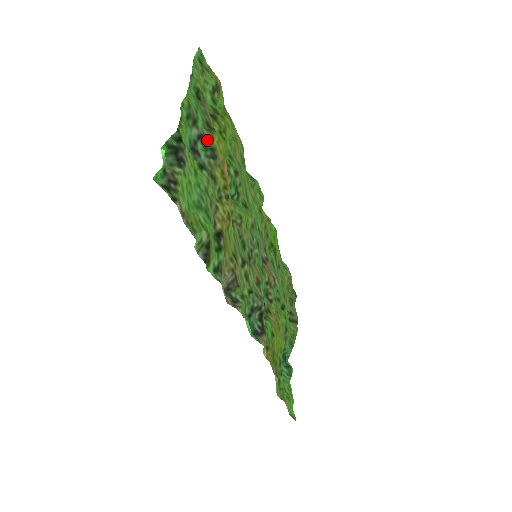
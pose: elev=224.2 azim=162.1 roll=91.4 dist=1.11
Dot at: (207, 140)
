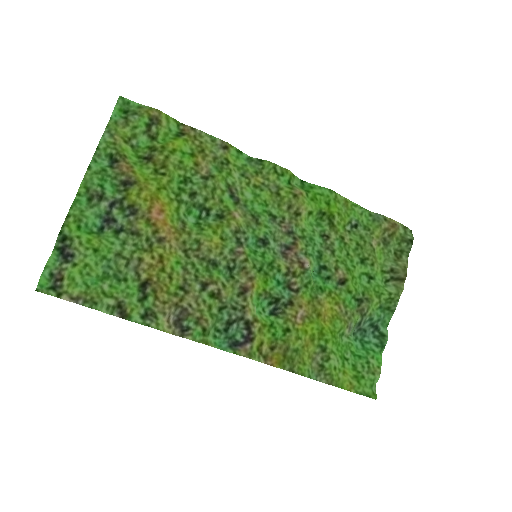
Dot at: (121, 202)
